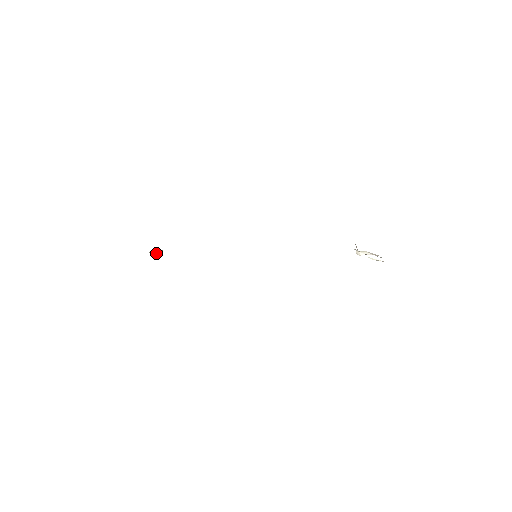
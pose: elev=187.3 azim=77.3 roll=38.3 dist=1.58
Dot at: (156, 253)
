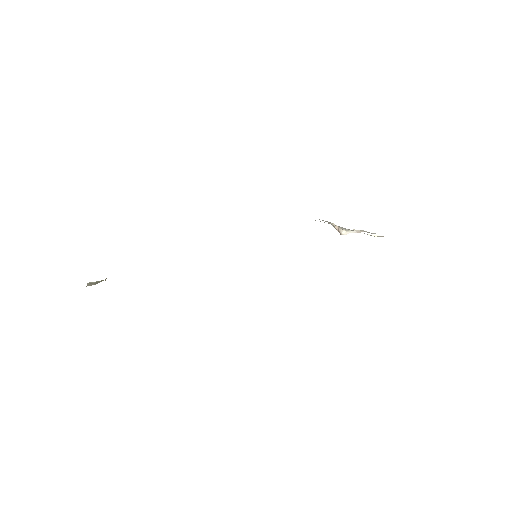
Dot at: (99, 282)
